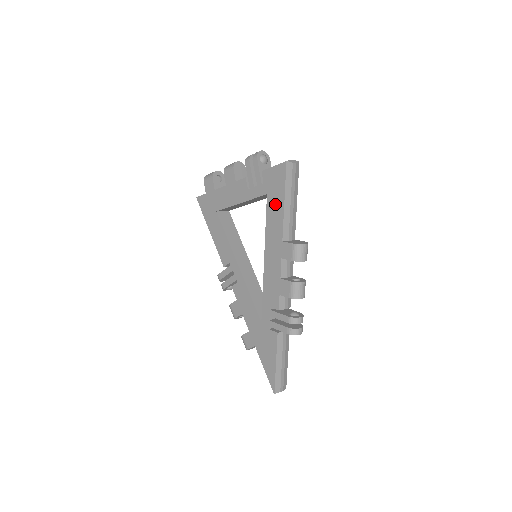
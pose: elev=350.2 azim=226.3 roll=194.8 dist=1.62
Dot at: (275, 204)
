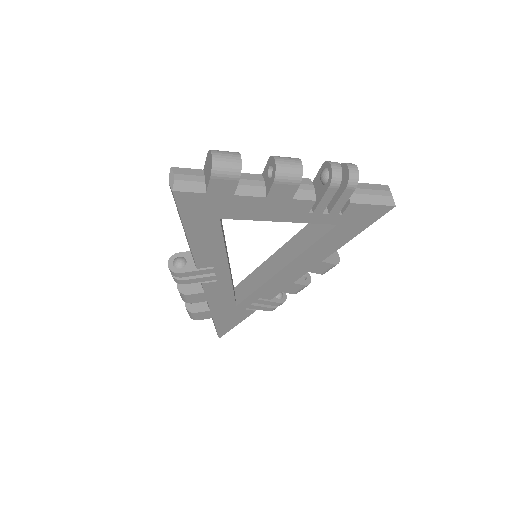
Dot at: (341, 235)
